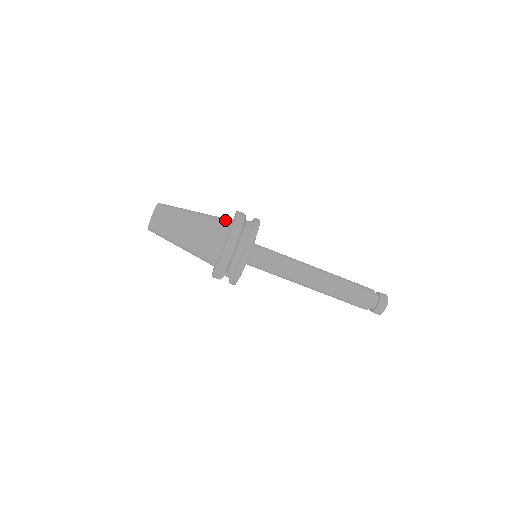
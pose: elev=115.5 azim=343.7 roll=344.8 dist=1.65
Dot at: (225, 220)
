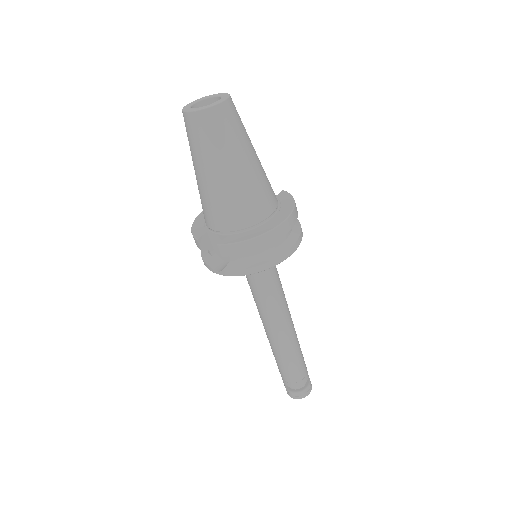
Dot at: occluded
